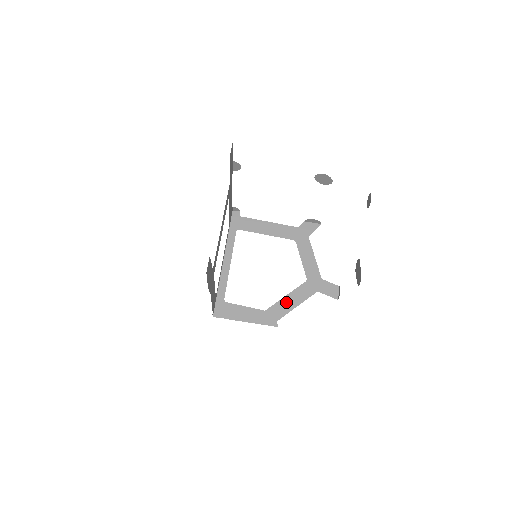
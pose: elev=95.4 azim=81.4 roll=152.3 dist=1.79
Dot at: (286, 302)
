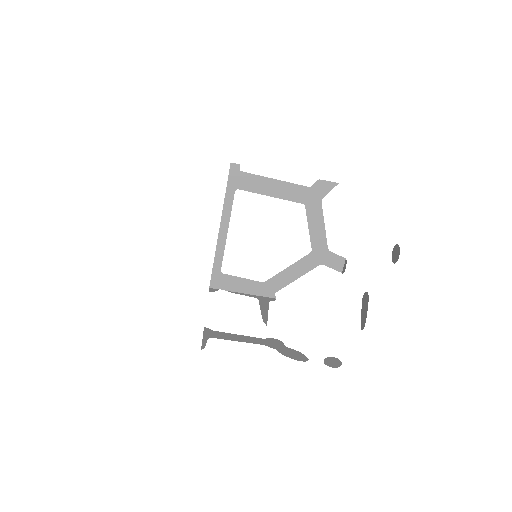
Dot at: (286, 274)
